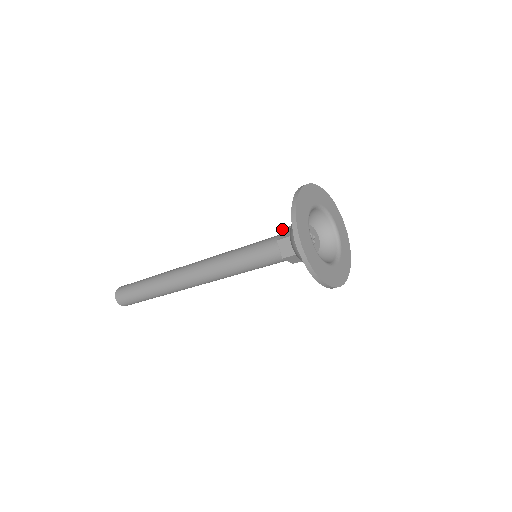
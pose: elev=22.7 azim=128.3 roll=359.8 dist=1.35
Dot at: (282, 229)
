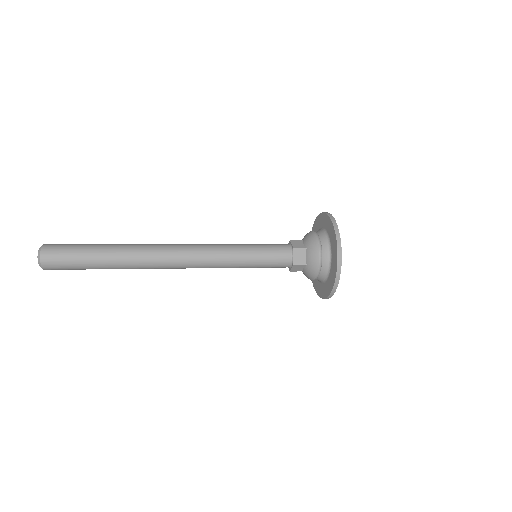
Dot at: (291, 240)
